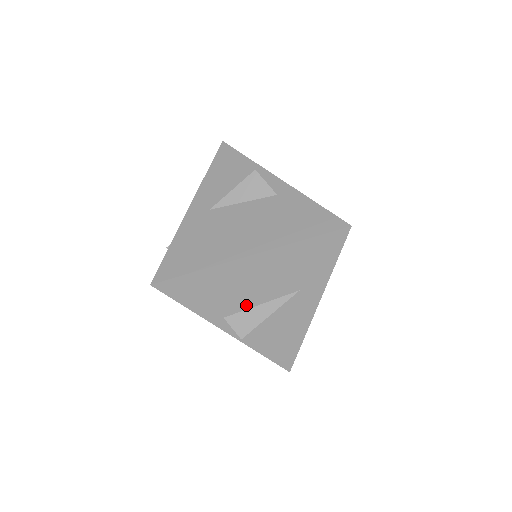
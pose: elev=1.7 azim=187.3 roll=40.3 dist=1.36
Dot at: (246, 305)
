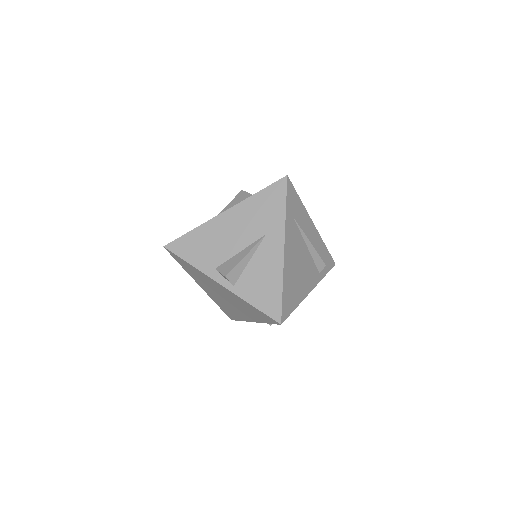
Dot at: (229, 254)
